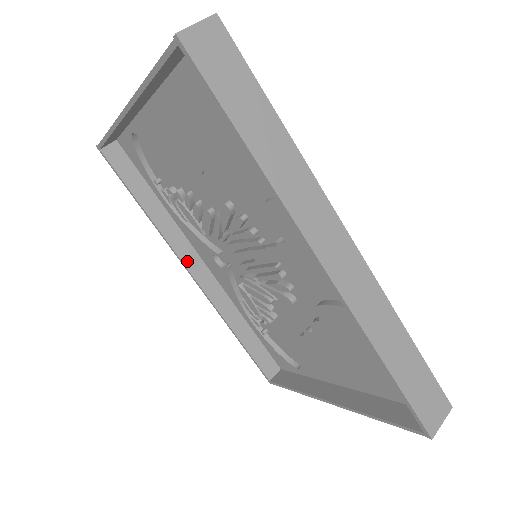
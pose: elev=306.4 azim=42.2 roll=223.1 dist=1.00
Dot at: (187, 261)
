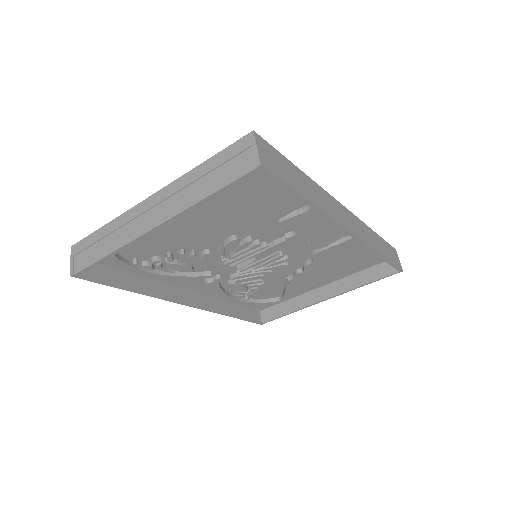
Dot at: (181, 299)
